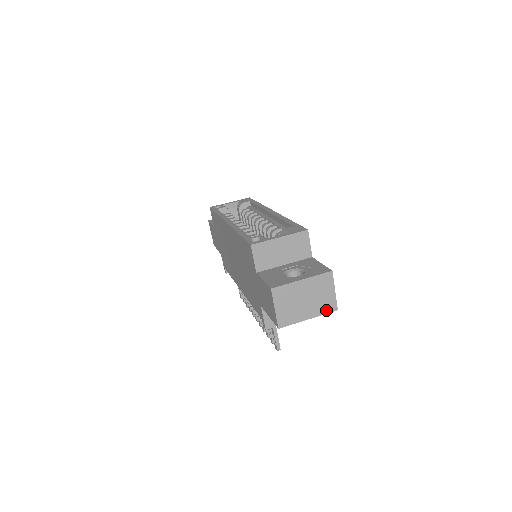
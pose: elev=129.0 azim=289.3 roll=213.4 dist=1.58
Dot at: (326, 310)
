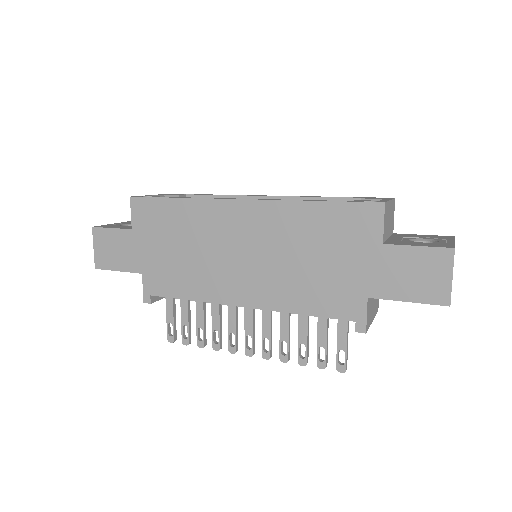
Dot at: occluded
